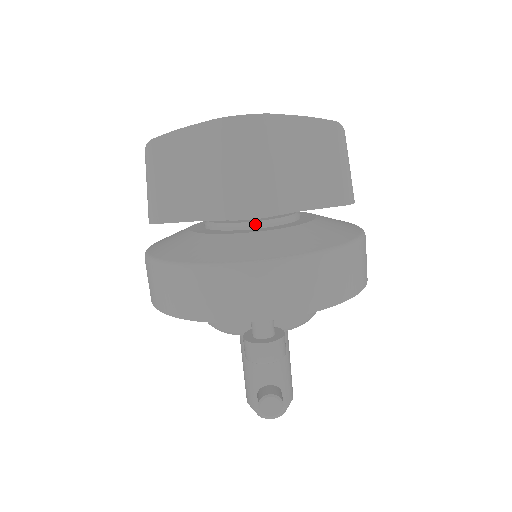
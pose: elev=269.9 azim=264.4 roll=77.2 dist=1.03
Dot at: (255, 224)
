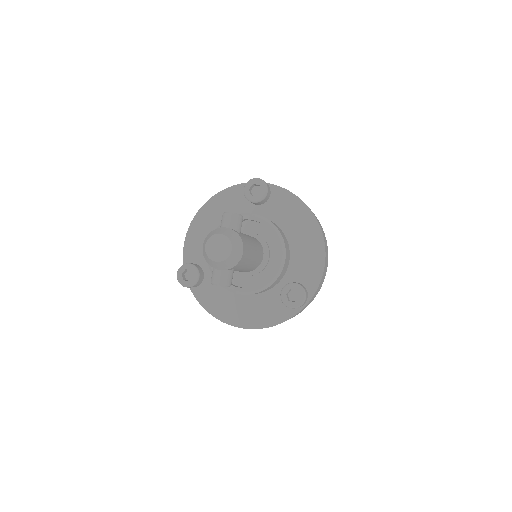
Dot at: occluded
